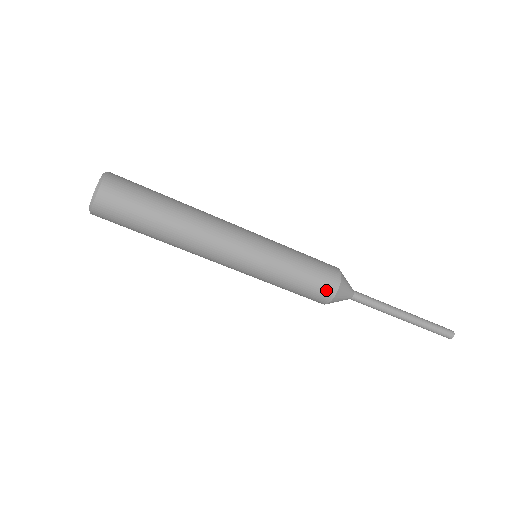
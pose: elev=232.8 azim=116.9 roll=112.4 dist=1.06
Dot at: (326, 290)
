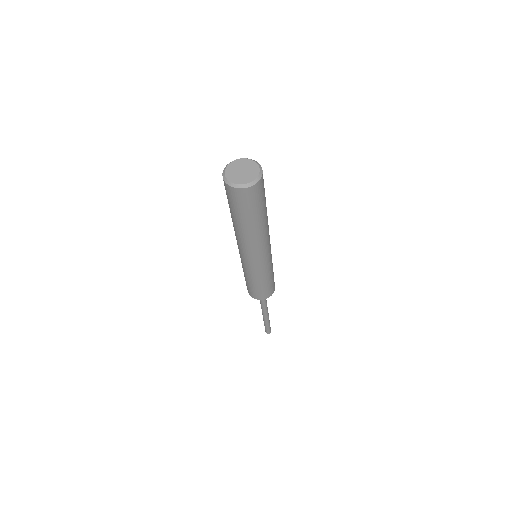
Dot at: (255, 295)
